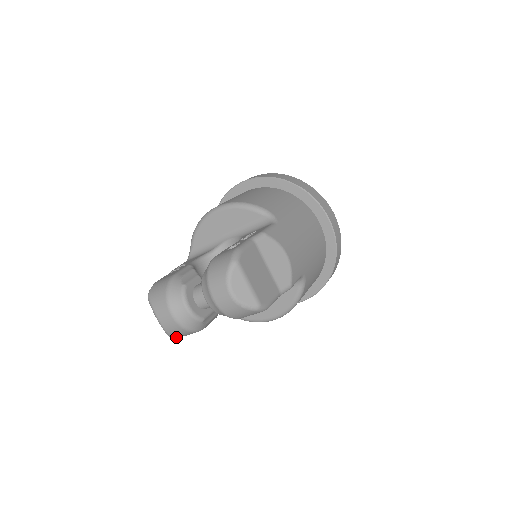
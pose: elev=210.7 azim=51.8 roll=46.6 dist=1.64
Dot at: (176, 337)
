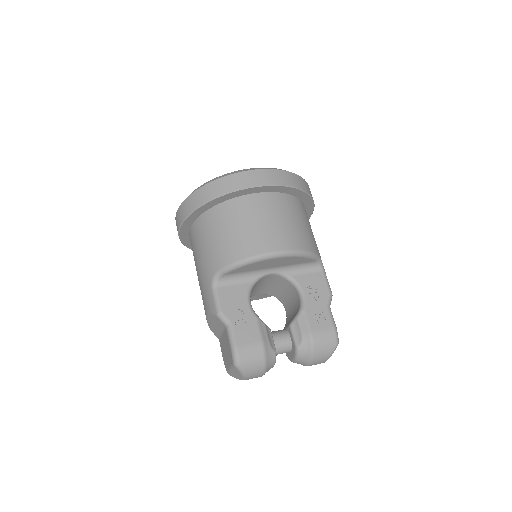
Dot at: occluded
